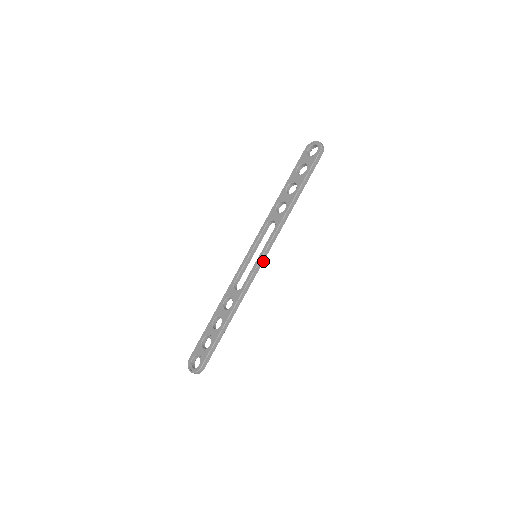
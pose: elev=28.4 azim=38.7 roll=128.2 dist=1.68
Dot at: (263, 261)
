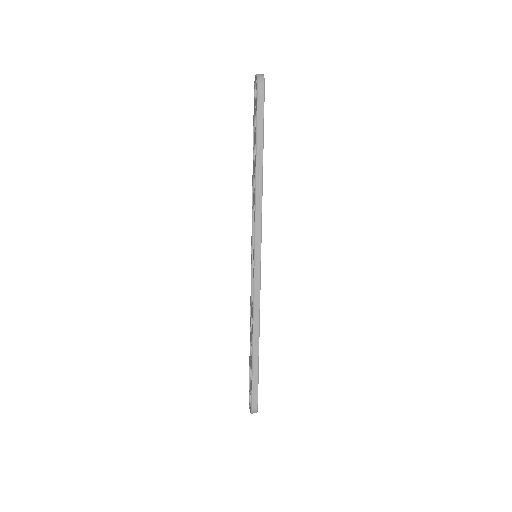
Dot at: (260, 260)
